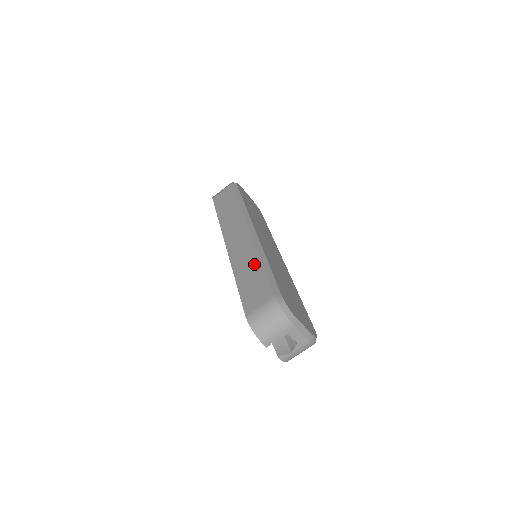
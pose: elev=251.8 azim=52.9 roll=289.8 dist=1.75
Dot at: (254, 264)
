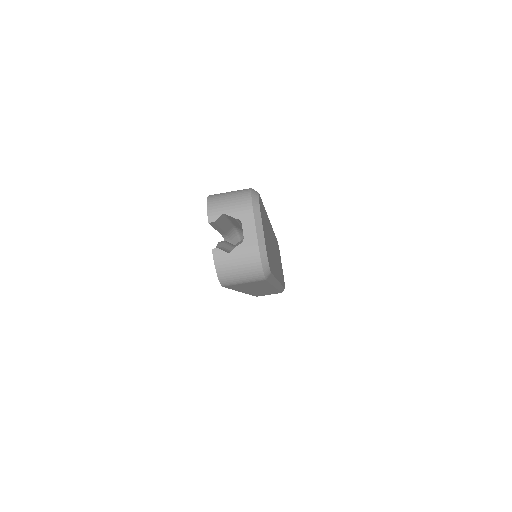
Dot at: occluded
